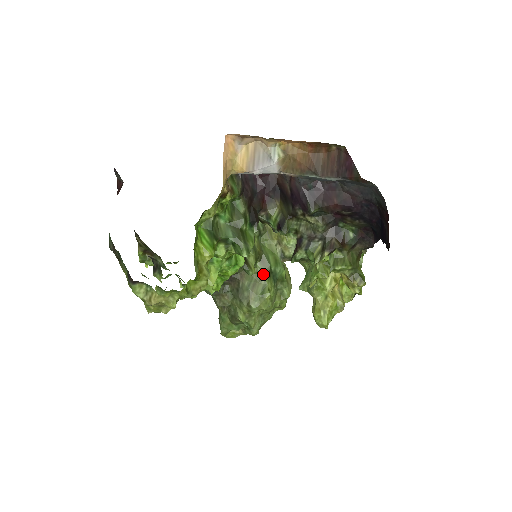
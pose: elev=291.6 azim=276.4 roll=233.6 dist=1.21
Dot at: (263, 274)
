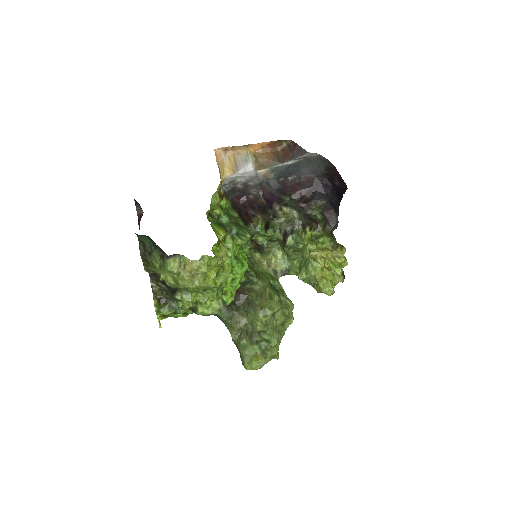
Dot at: (265, 286)
